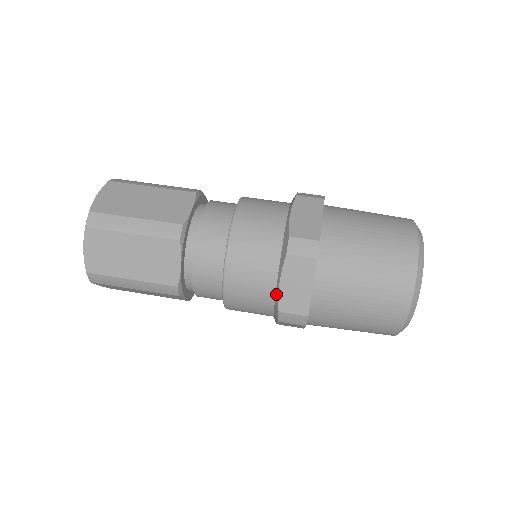
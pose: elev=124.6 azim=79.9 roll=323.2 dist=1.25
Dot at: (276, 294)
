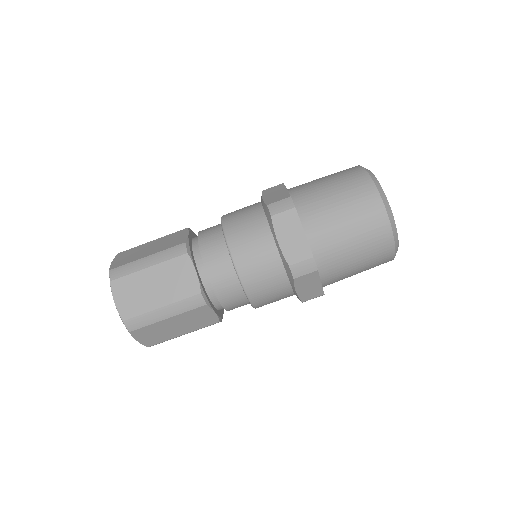
Dot at: occluded
